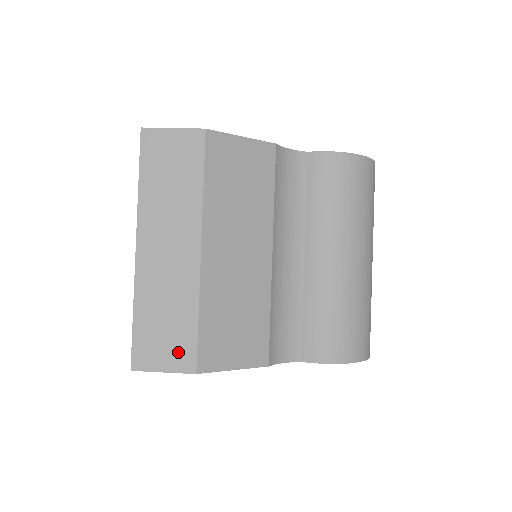
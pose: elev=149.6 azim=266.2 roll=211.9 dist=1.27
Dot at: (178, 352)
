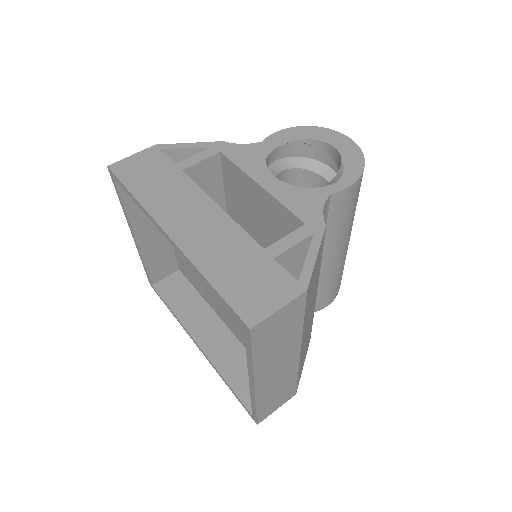
Dot at: (286, 397)
